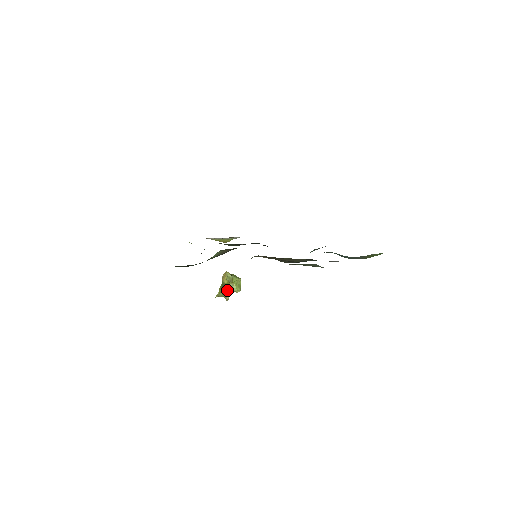
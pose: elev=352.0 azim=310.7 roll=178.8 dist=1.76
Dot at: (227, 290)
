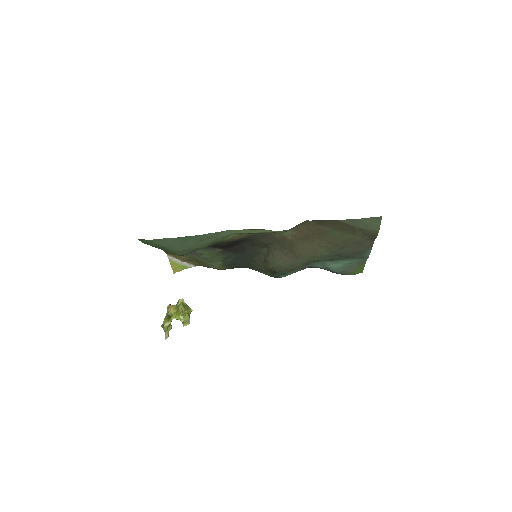
Dot at: occluded
